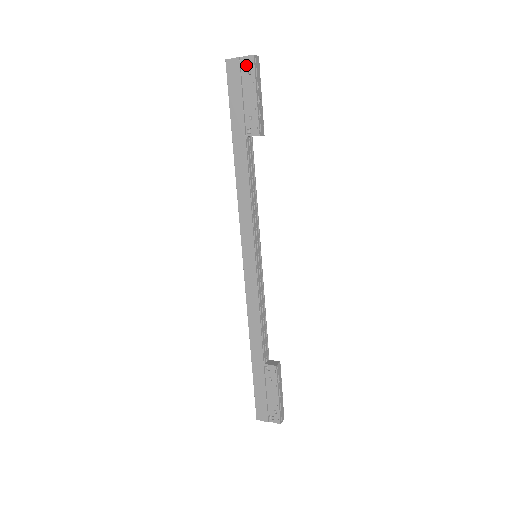
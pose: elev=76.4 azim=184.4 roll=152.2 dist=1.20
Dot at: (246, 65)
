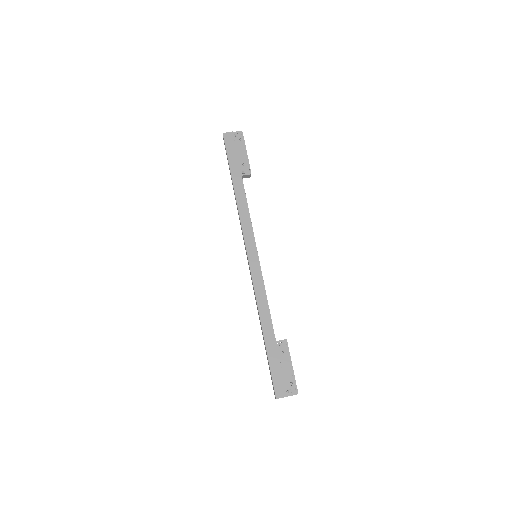
Dot at: (236, 137)
